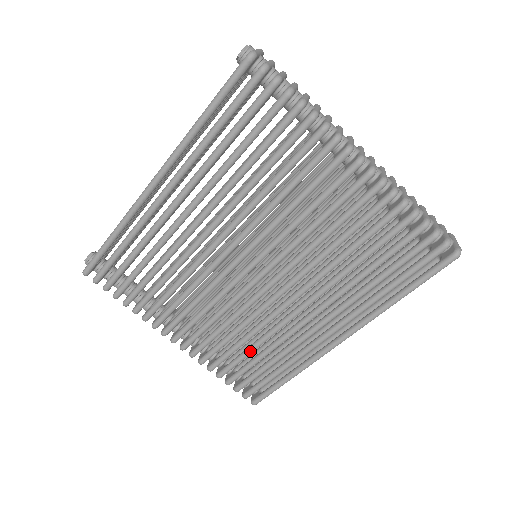
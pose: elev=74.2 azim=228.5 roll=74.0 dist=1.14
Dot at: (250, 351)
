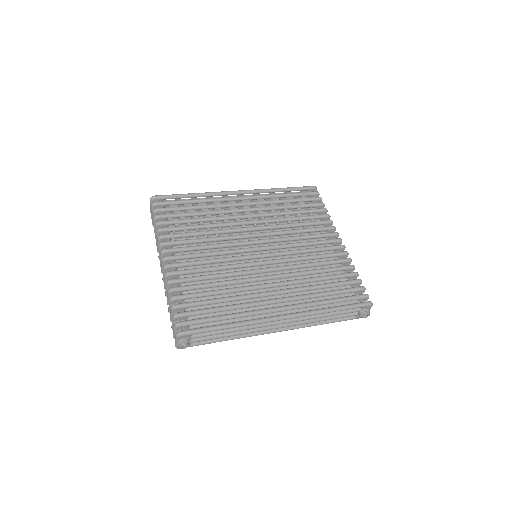
Dot at: (215, 291)
